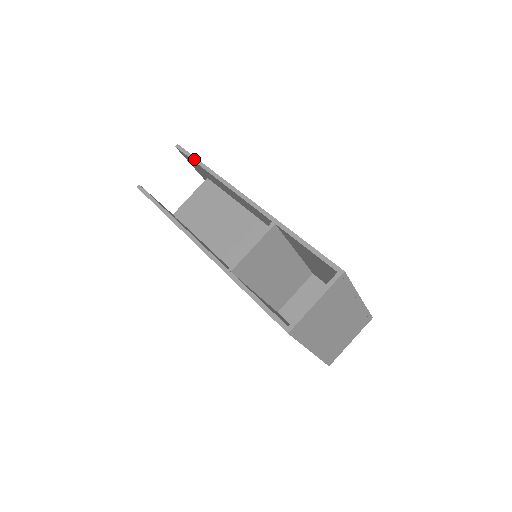
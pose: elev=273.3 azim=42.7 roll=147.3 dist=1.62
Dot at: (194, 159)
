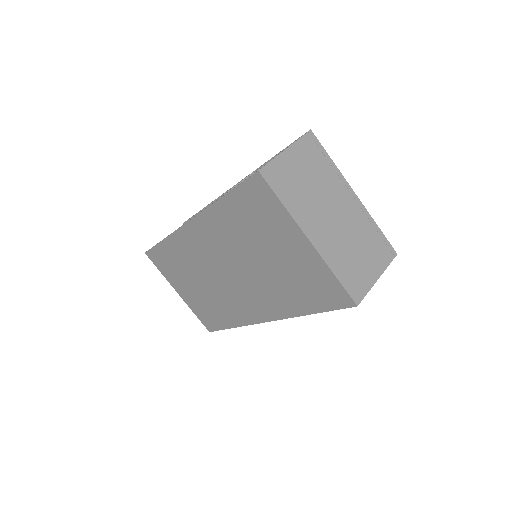
Dot at: (195, 214)
